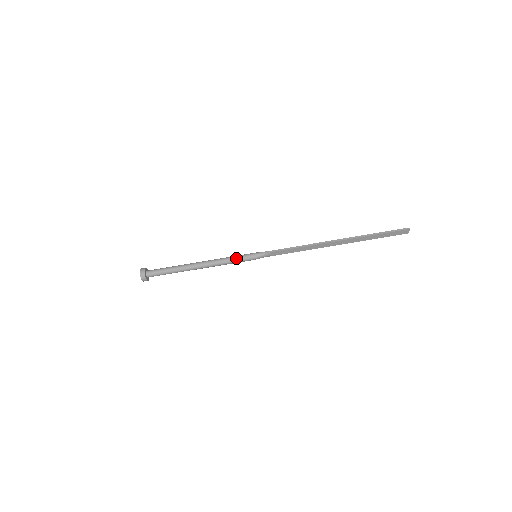
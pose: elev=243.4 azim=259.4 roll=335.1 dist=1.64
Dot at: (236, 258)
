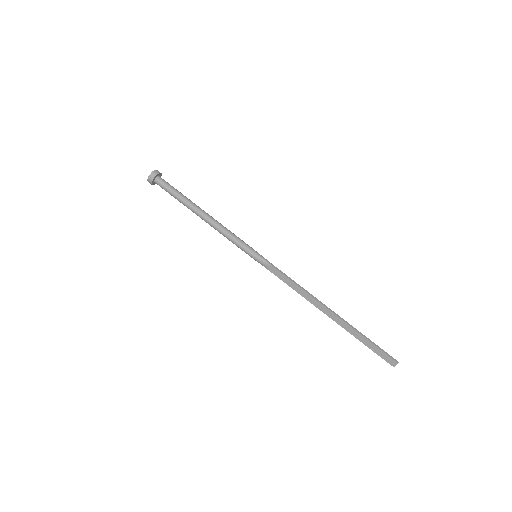
Dot at: (239, 240)
